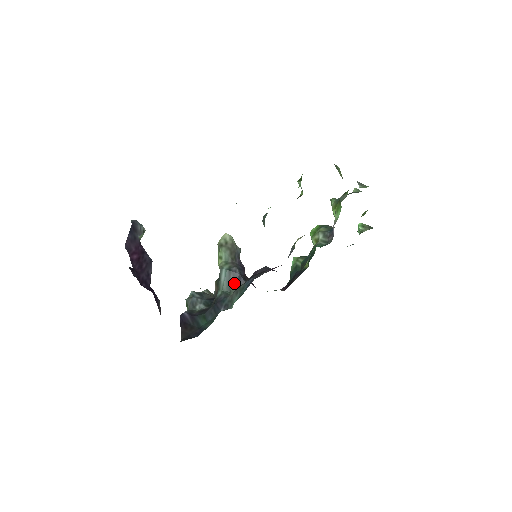
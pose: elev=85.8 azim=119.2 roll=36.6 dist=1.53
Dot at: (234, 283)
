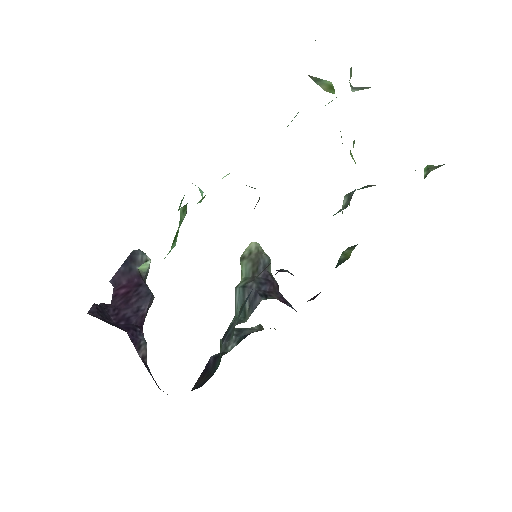
Dot at: (249, 304)
